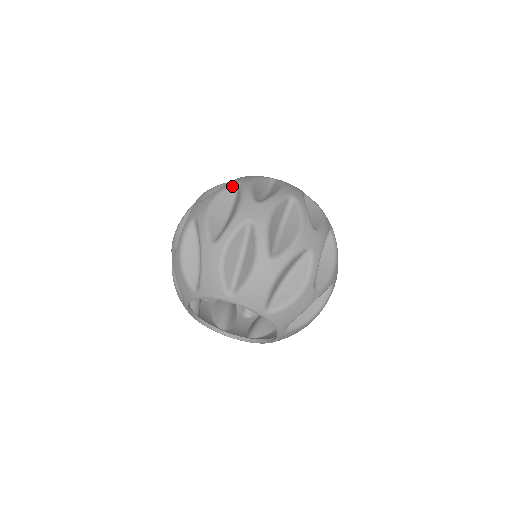
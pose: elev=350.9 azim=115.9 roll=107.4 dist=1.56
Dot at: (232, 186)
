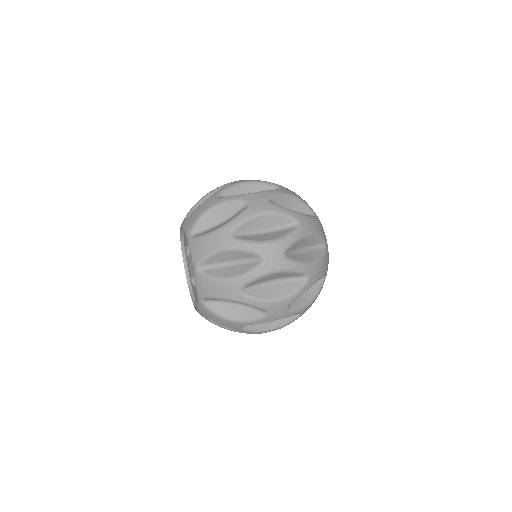
Dot at: occluded
